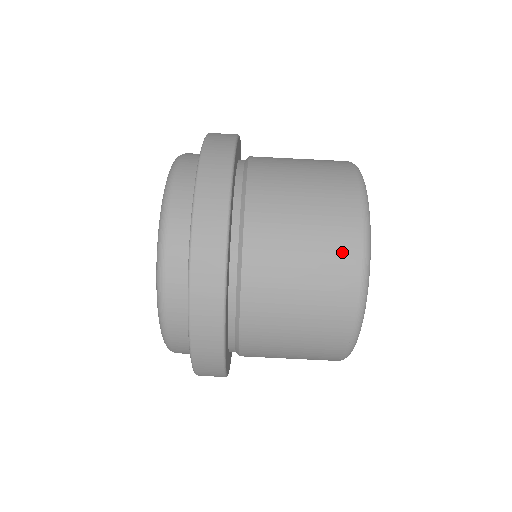
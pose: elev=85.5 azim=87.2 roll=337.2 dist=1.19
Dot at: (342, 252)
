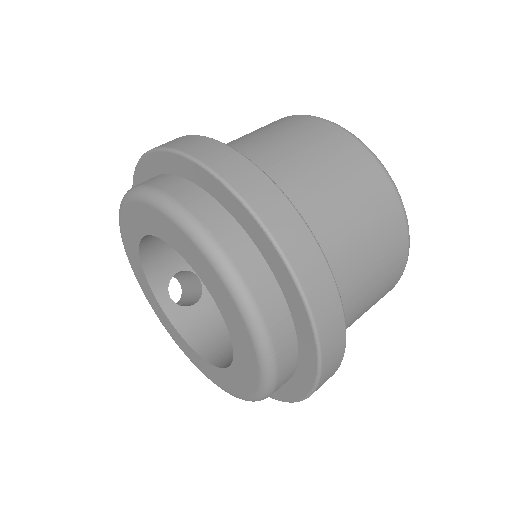
Dot at: (275, 122)
